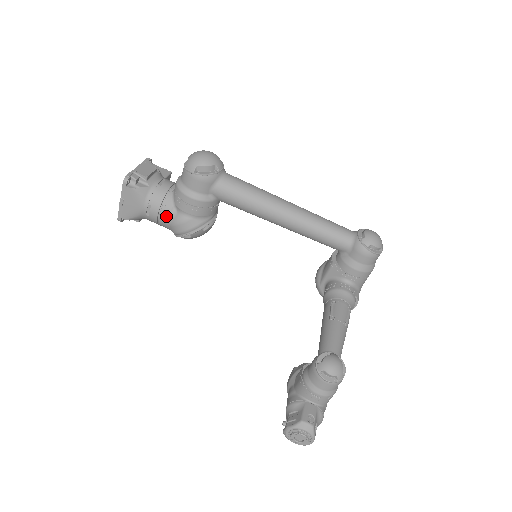
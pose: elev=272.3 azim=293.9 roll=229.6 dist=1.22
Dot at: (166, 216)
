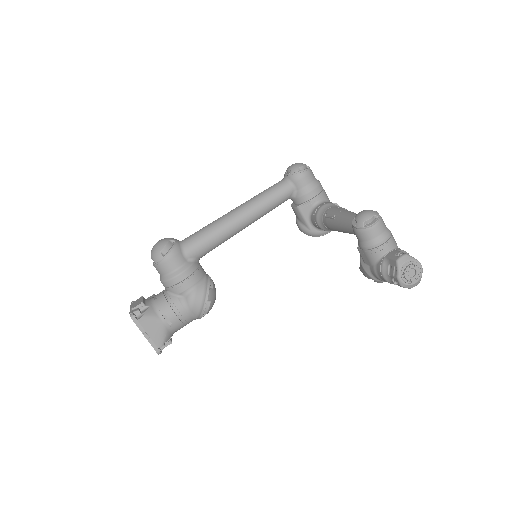
Dot at: (181, 308)
